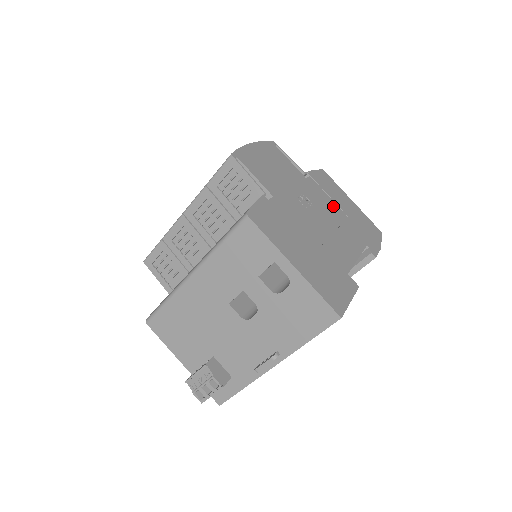
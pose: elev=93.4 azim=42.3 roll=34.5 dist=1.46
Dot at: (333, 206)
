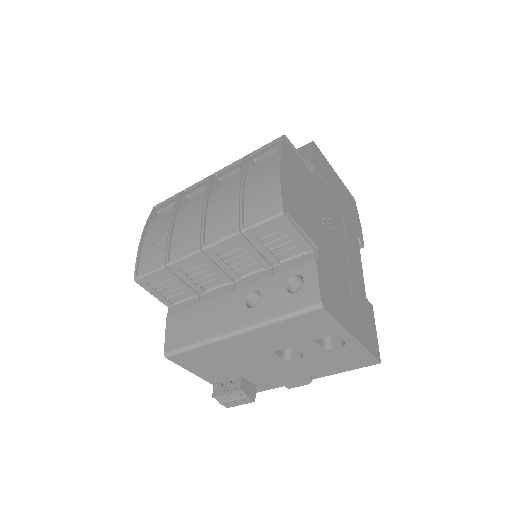
Dot at: (334, 201)
